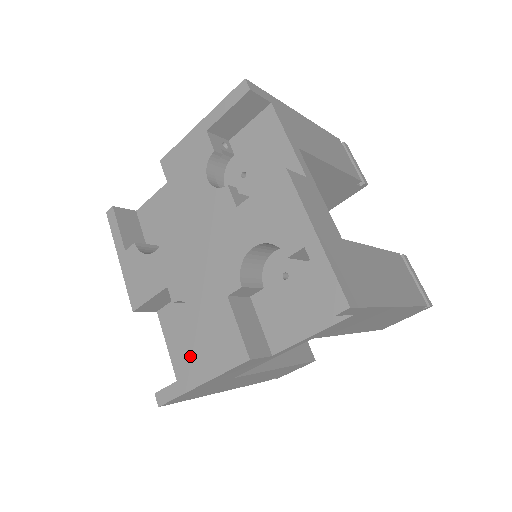
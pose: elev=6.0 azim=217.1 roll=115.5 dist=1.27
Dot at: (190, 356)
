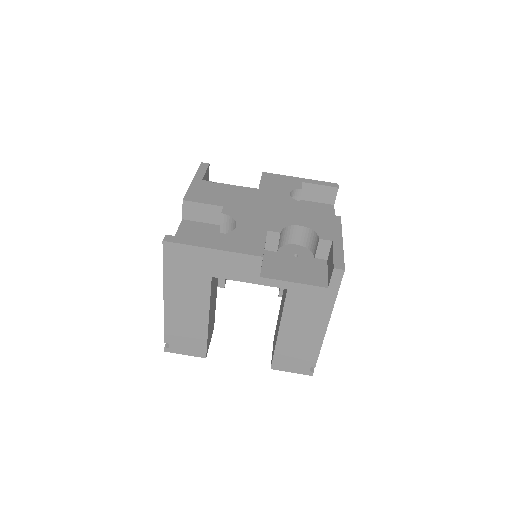
Dot at: (216, 235)
